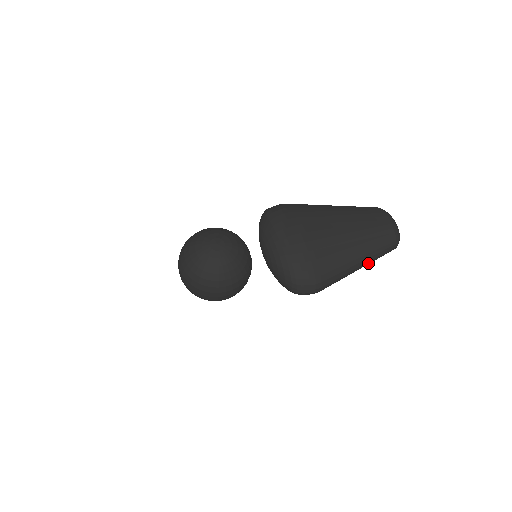
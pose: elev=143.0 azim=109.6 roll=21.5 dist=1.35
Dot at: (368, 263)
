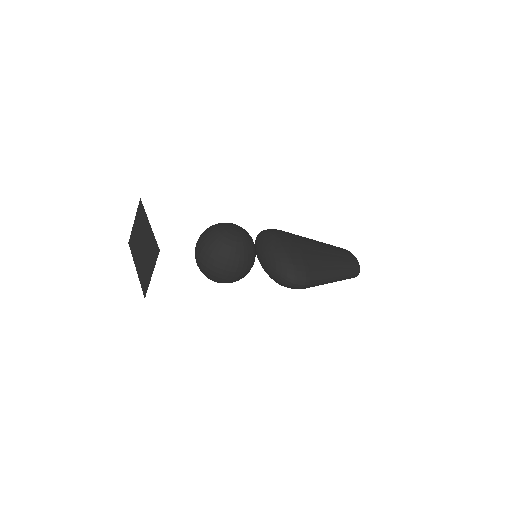
Dot at: (340, 278)
